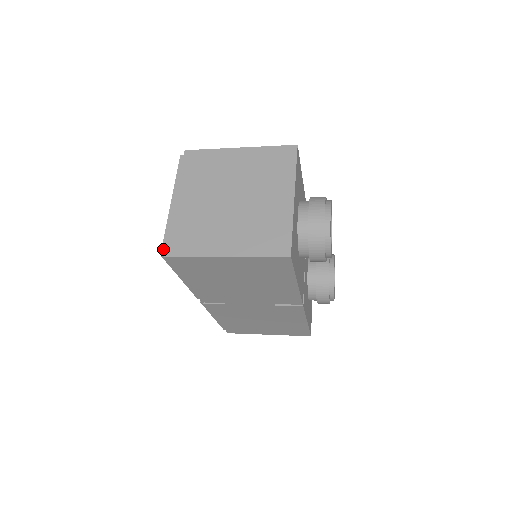
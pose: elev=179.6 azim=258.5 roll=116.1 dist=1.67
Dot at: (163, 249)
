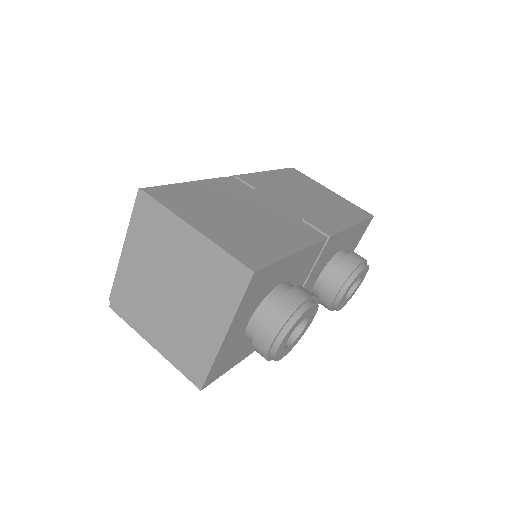
Dot at: (111, 296)
